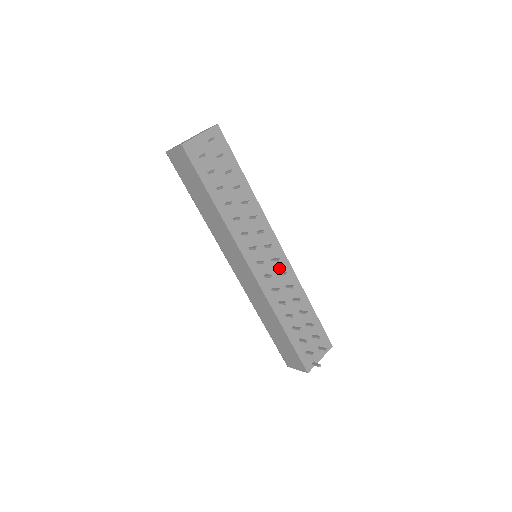
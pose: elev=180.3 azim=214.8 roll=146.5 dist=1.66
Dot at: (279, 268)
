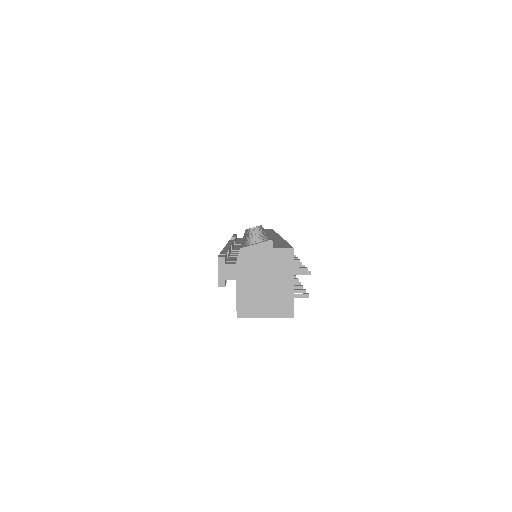
Dot at: occluded
